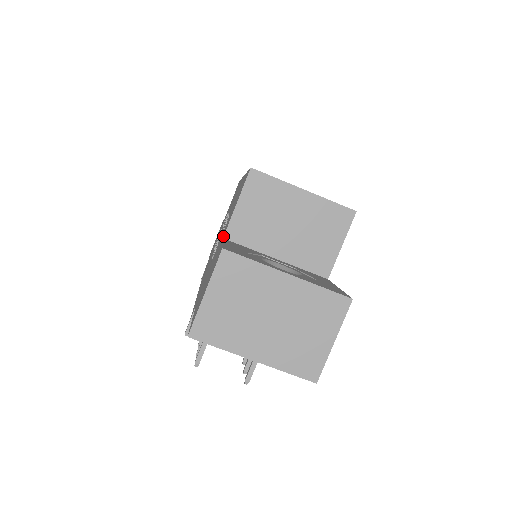
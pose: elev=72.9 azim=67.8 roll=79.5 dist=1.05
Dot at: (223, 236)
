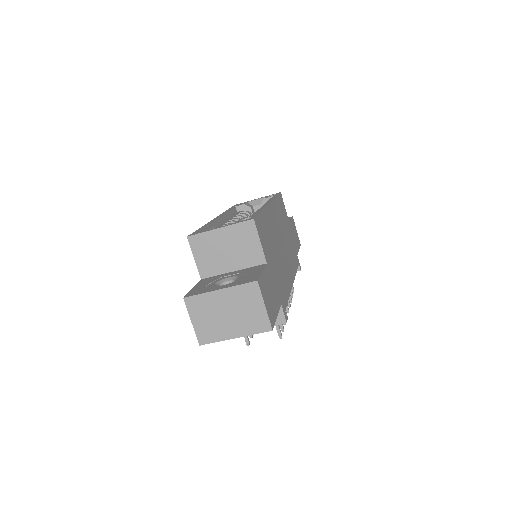
Dot at: (201, 278)
